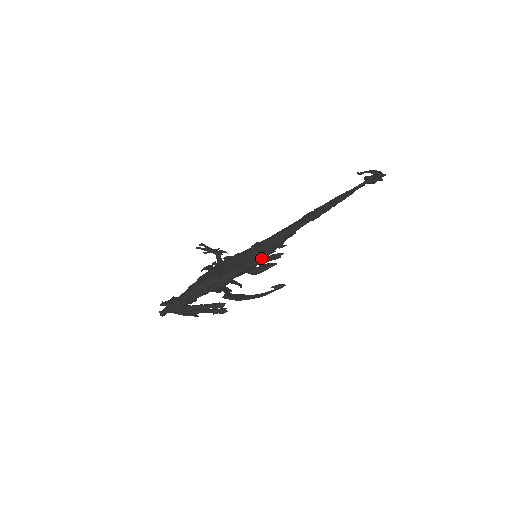
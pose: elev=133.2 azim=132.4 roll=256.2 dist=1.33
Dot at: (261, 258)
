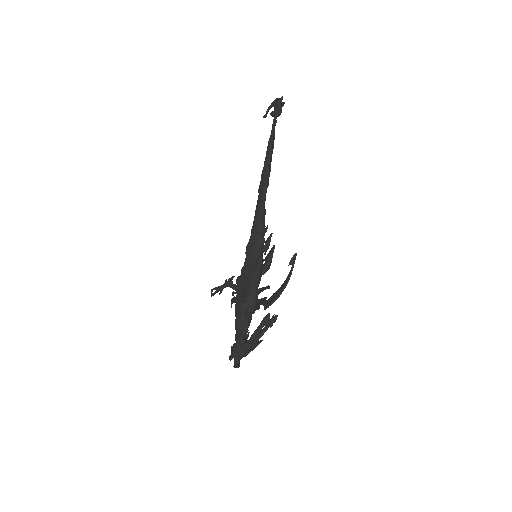
Dot at: (258, 256)
